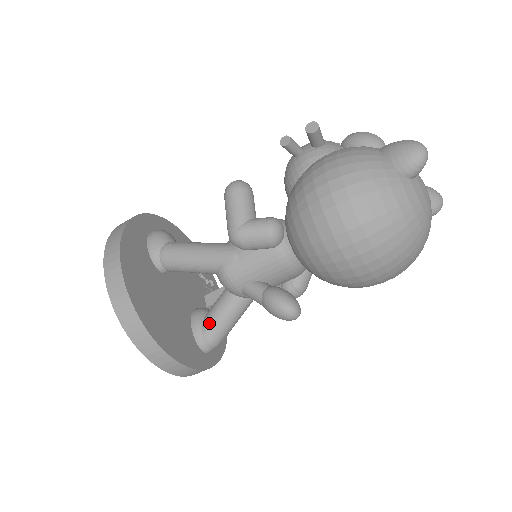
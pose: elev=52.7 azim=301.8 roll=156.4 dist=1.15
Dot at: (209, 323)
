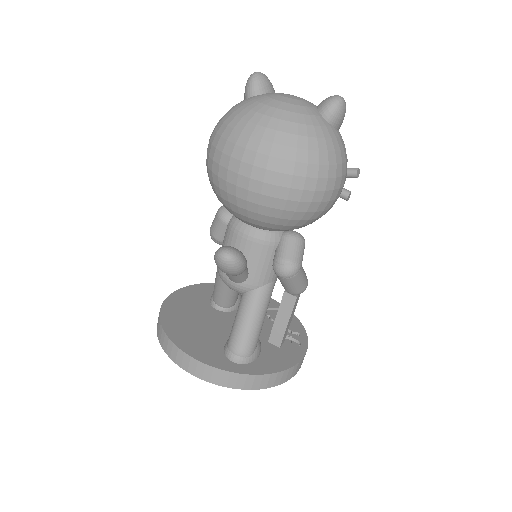
Dot at: (231, 330)
